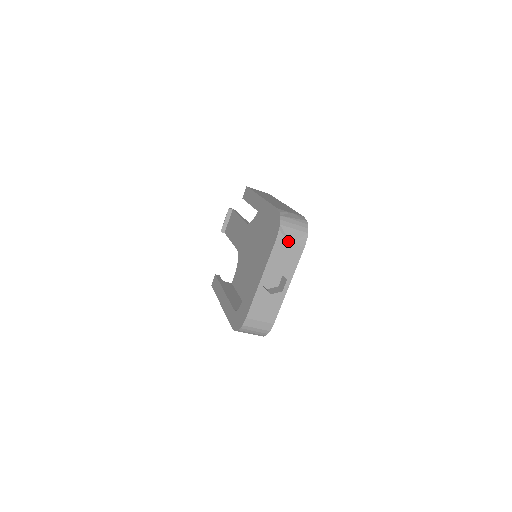
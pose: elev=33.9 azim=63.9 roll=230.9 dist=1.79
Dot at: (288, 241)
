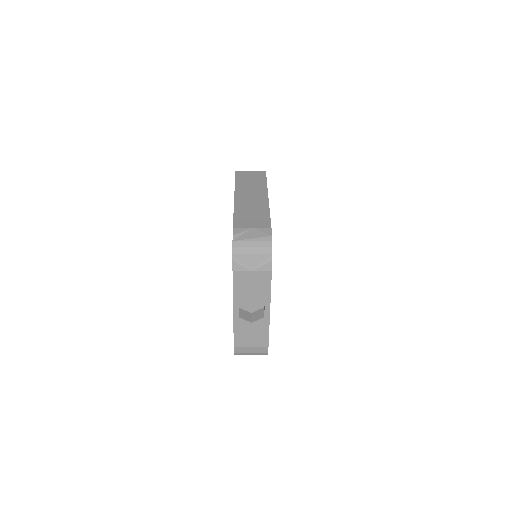
Dot at: (248, 269)
